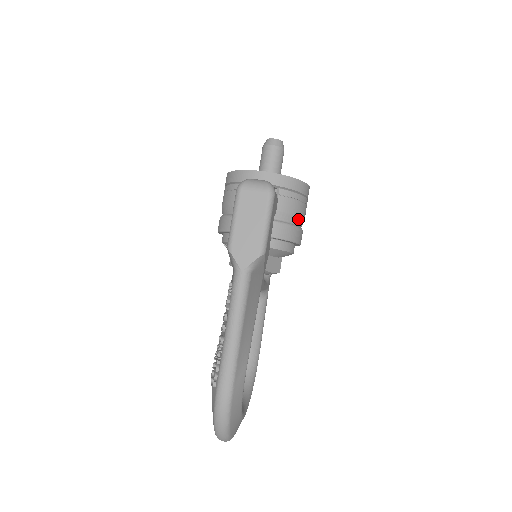
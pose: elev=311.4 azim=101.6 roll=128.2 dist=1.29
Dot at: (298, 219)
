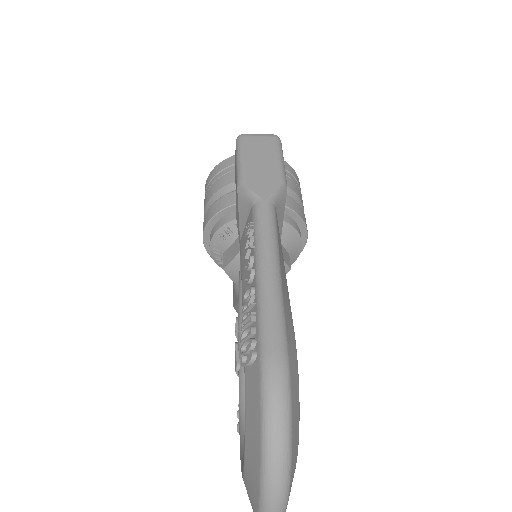
Dot at: (300, 204)
